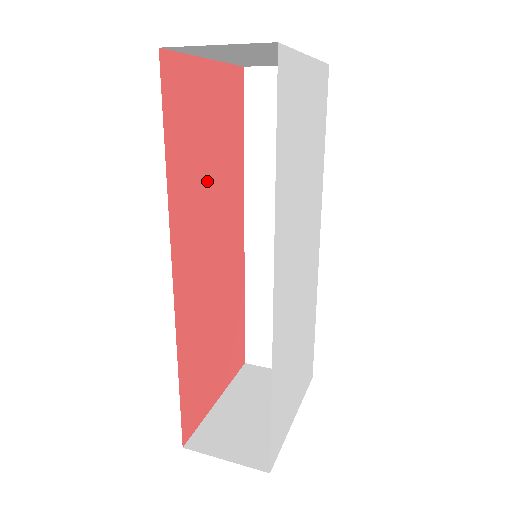
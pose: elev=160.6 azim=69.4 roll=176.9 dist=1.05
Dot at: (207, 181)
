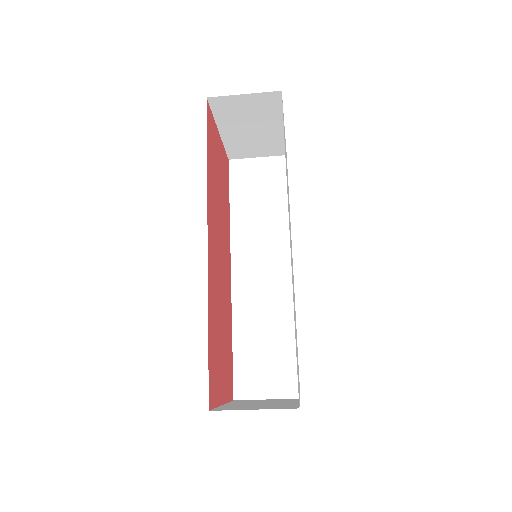
Dot at: (218, 202)
